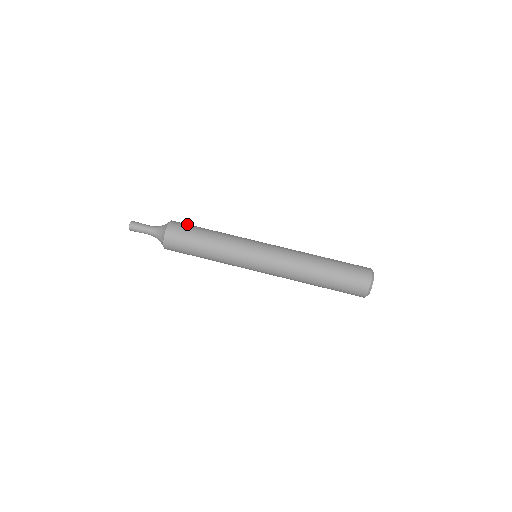
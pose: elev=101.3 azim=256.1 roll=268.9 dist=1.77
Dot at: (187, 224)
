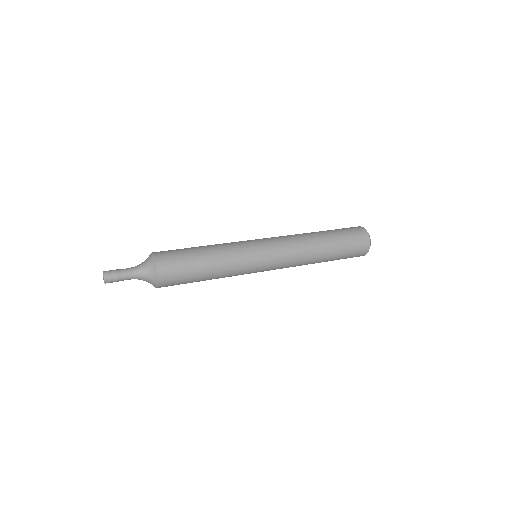
Dot at: occluded
